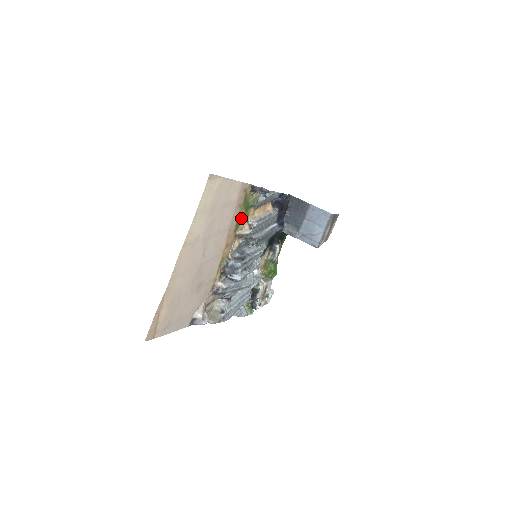
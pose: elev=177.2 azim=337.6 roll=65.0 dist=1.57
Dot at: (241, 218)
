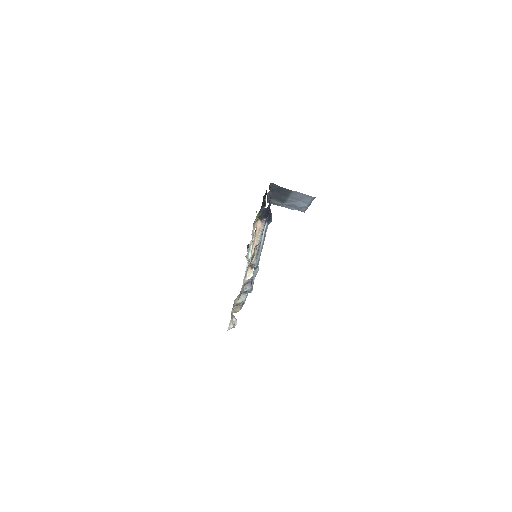
Dot at: occluded
